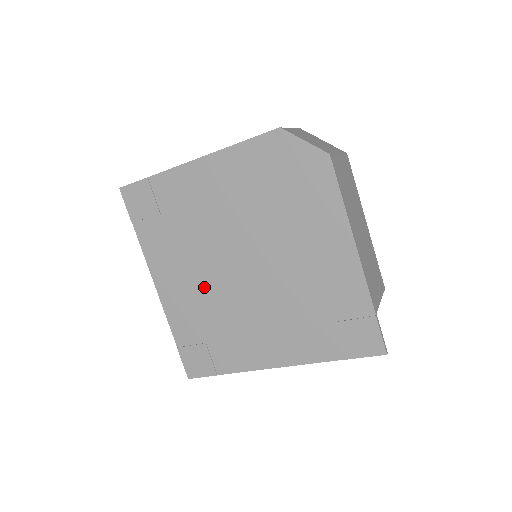
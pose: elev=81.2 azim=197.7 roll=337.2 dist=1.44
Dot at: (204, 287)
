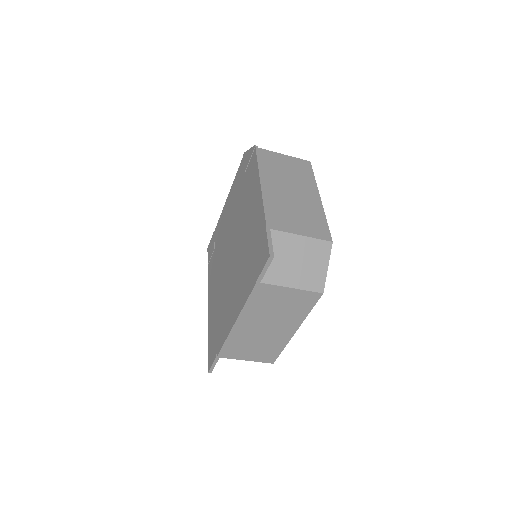
Dot at: (220, 284)
